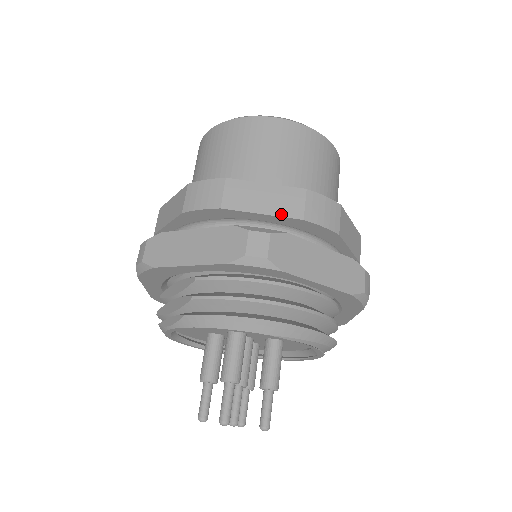
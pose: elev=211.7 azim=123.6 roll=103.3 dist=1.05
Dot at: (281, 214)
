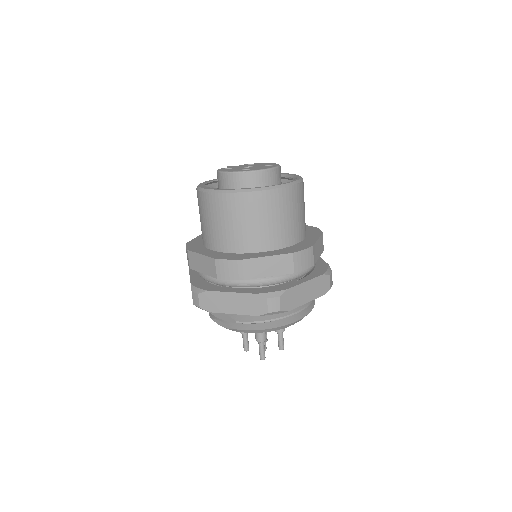
Dot at: (280, 274)
